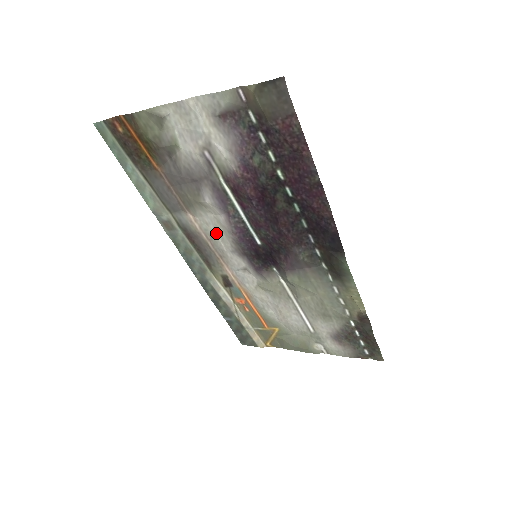
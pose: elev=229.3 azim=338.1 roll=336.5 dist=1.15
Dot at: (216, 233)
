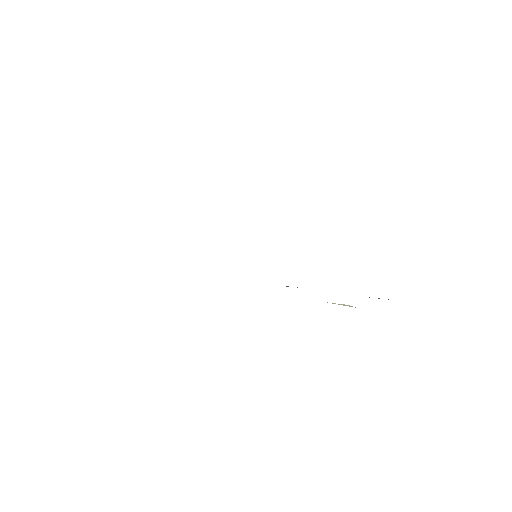
Dot at: occluded
